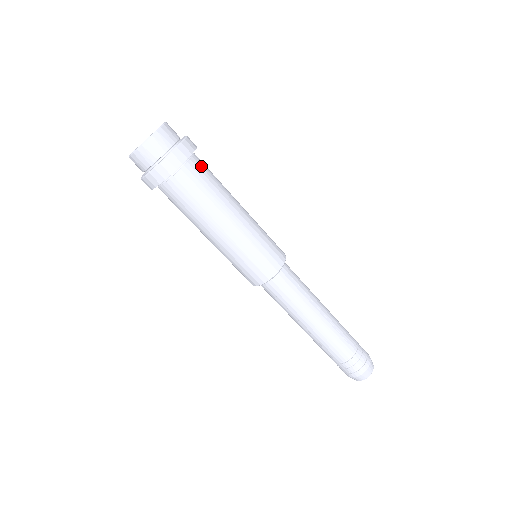
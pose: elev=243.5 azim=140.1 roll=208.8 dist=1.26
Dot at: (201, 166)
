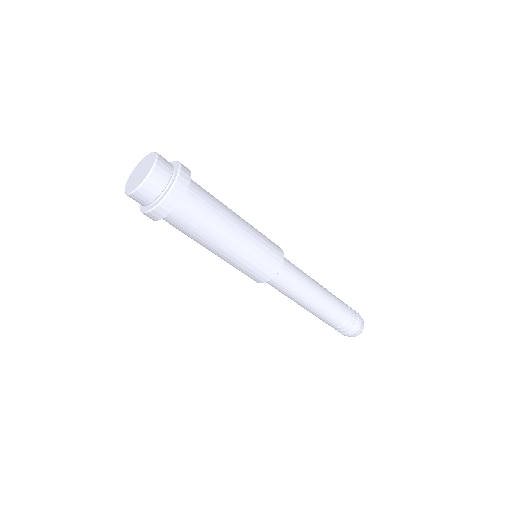
Dot at: occluded
